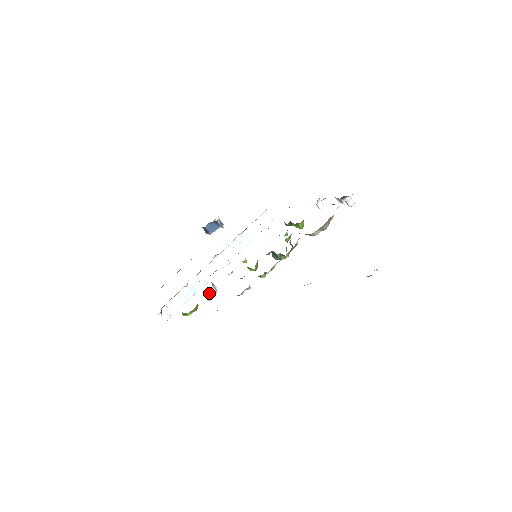
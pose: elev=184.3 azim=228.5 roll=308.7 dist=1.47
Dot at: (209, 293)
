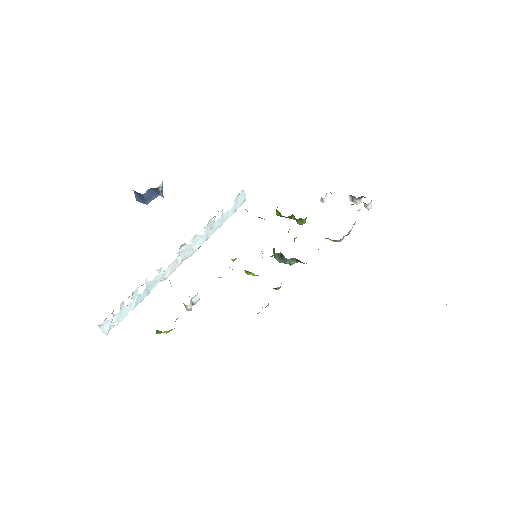
Dot at: (190, 301)
